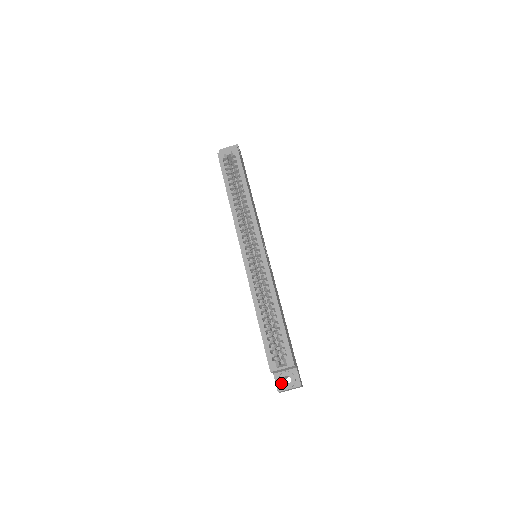
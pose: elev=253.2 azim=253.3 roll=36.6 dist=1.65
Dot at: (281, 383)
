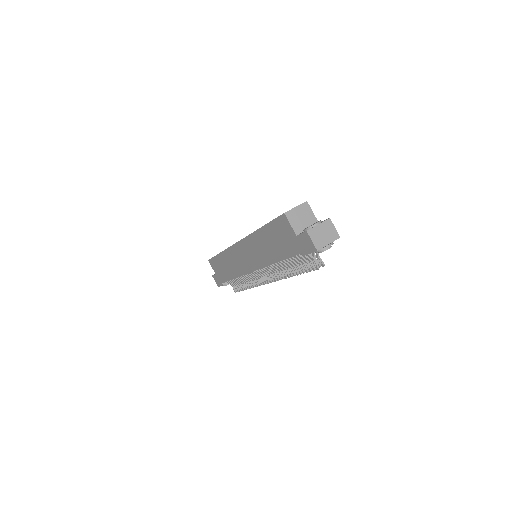
Dot at: (306, 228)
